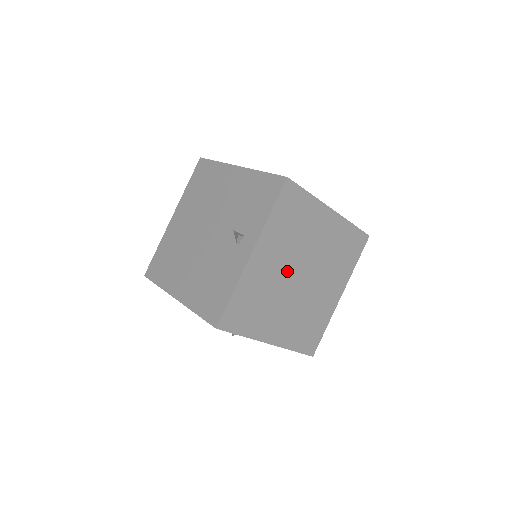
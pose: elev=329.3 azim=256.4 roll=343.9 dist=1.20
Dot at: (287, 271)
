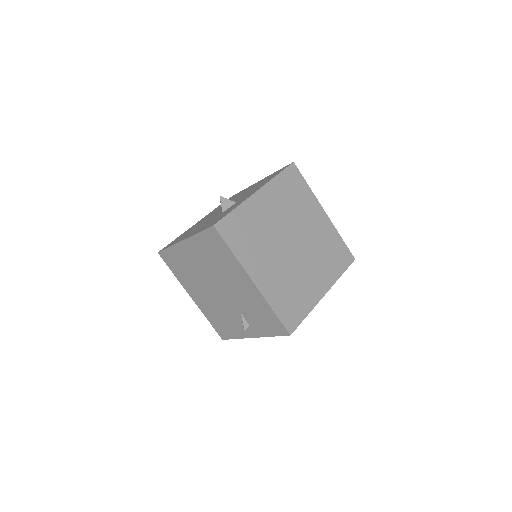
Dot at: occluded
